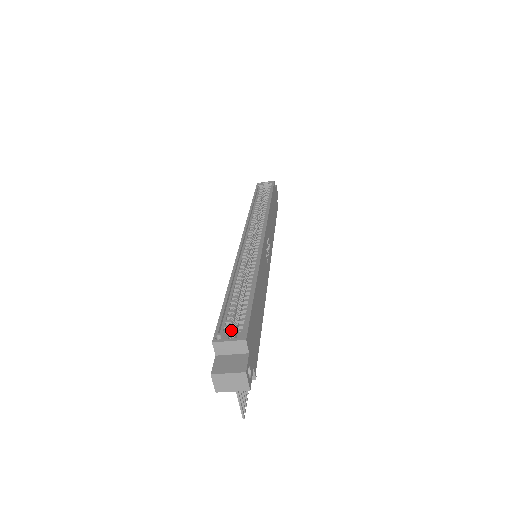
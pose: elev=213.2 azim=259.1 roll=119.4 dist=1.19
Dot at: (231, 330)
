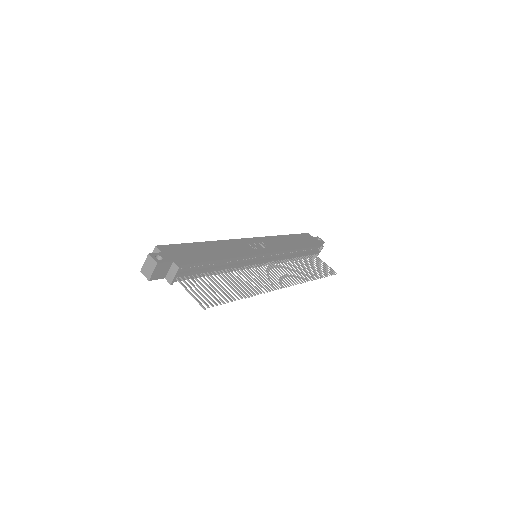
Dot at: occluded
